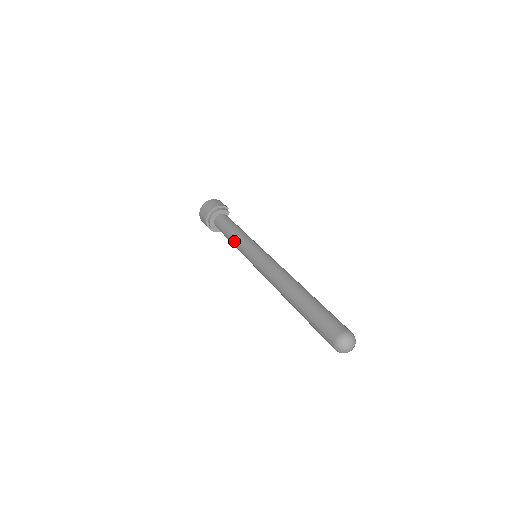
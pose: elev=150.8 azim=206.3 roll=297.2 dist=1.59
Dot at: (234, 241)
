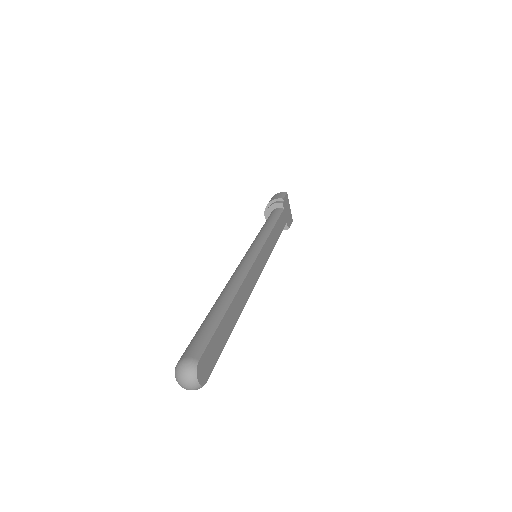
Dot at: occluded
